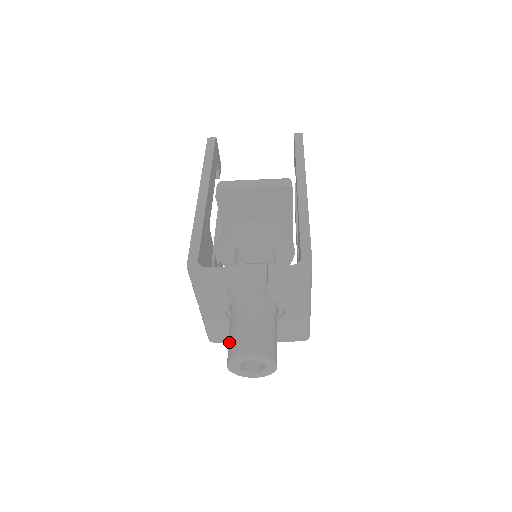
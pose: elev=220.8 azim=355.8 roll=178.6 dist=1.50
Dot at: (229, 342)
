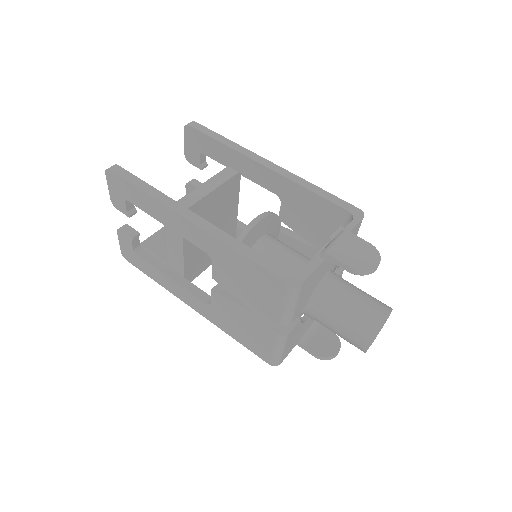
Dot at: (350, 328)
